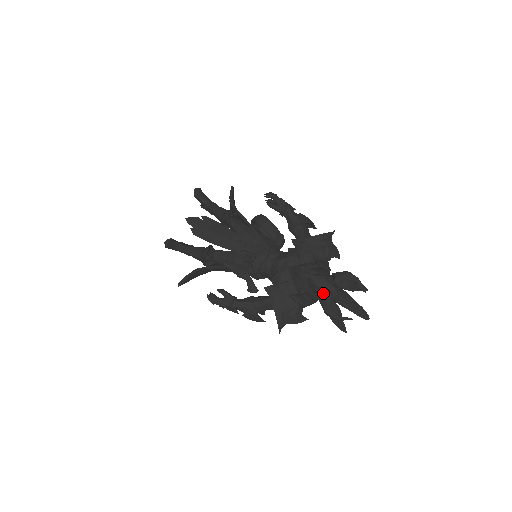
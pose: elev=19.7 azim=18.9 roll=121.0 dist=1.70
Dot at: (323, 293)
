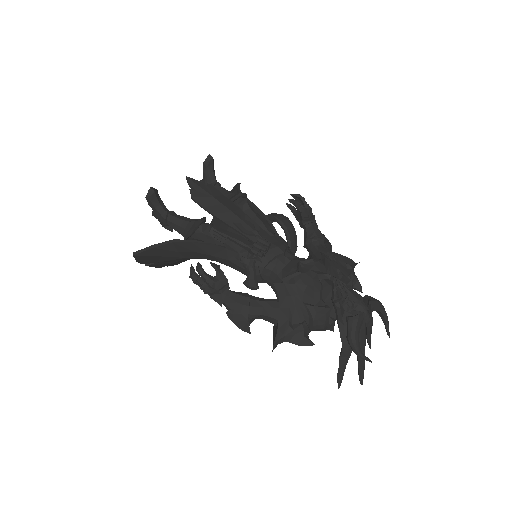
Dot at: (350, 314)
